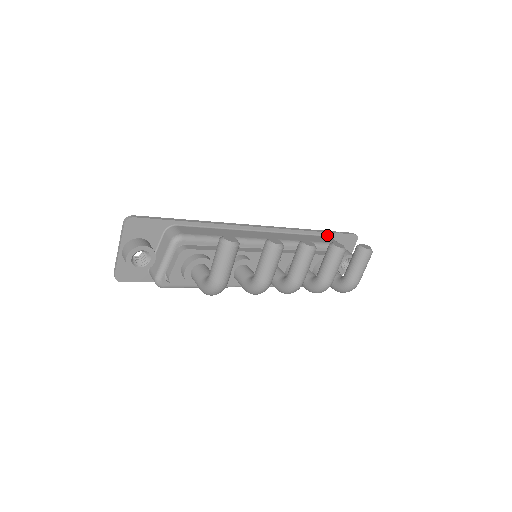
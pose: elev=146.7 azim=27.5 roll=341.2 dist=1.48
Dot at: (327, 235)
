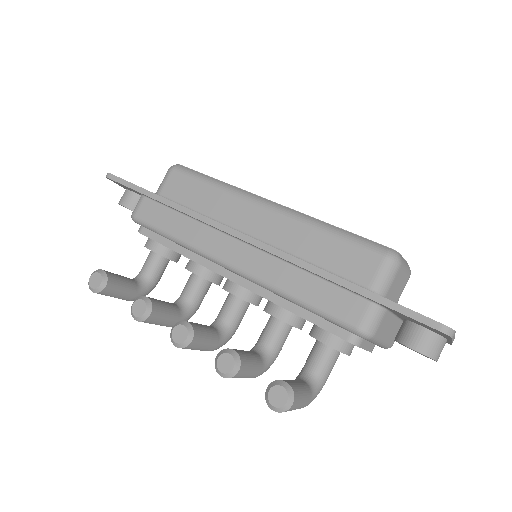
Dot at: (365, 297)
